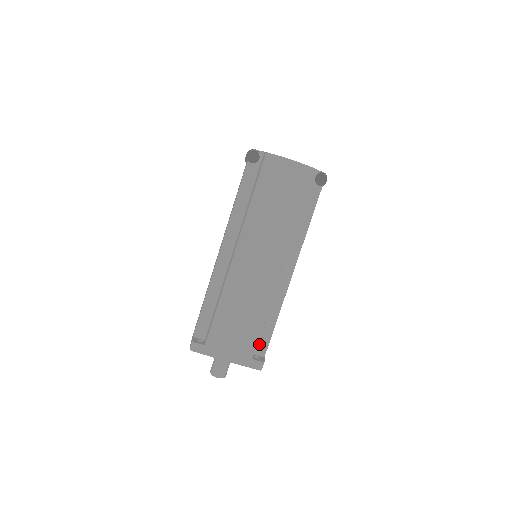
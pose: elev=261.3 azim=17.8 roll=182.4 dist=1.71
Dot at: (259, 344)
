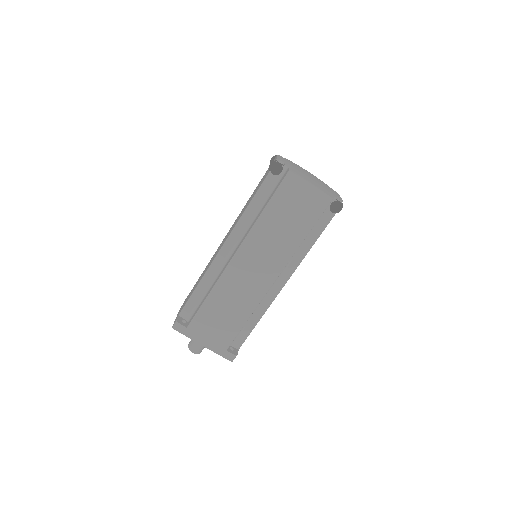
Dot at: (237, 337)
